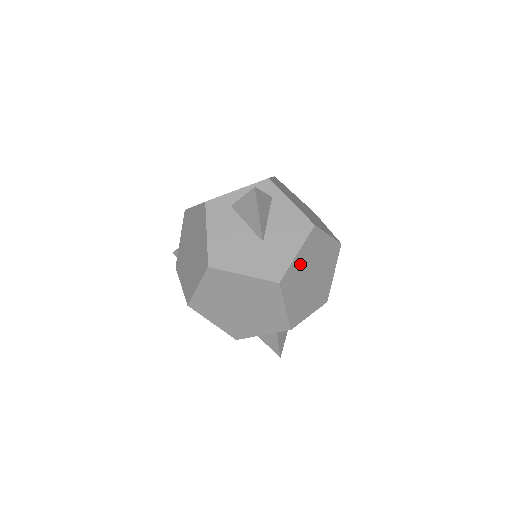
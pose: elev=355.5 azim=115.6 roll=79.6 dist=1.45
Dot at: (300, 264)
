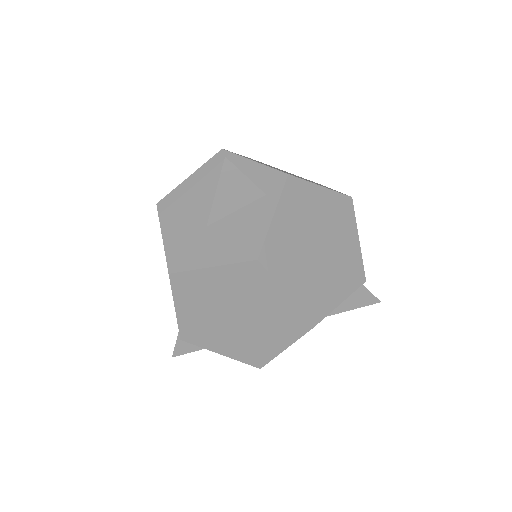
Dot at: (215, 283)
